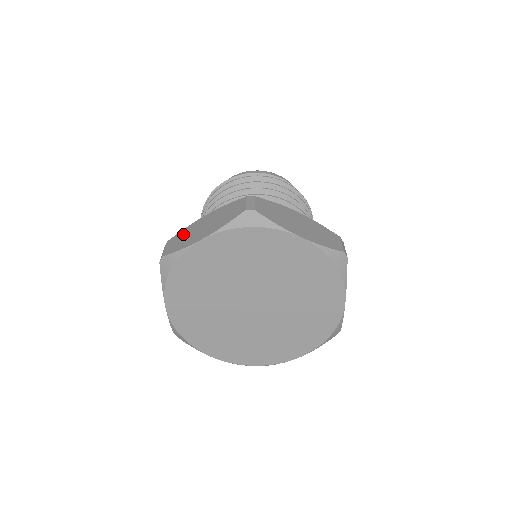
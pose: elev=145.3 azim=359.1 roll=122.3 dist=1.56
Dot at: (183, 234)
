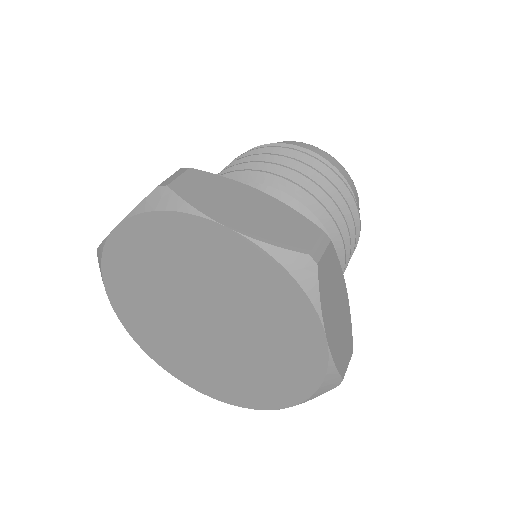
Dot at: occluded
